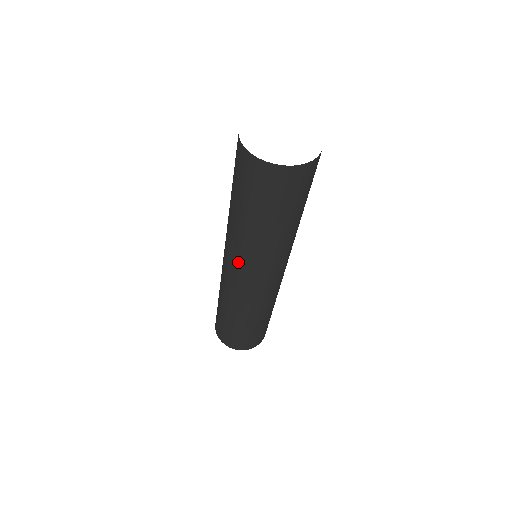
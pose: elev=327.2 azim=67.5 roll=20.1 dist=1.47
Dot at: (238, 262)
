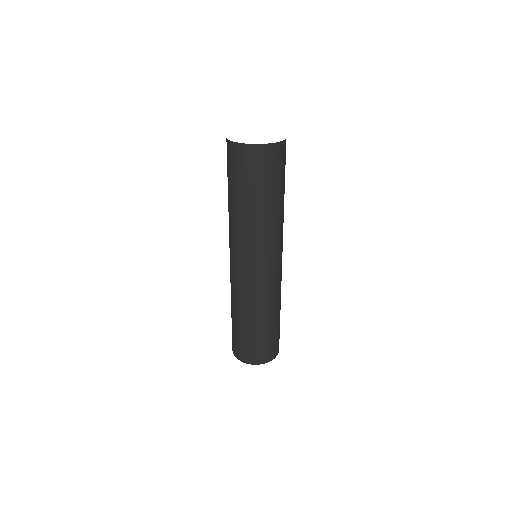
Dot at: (235, 249)
